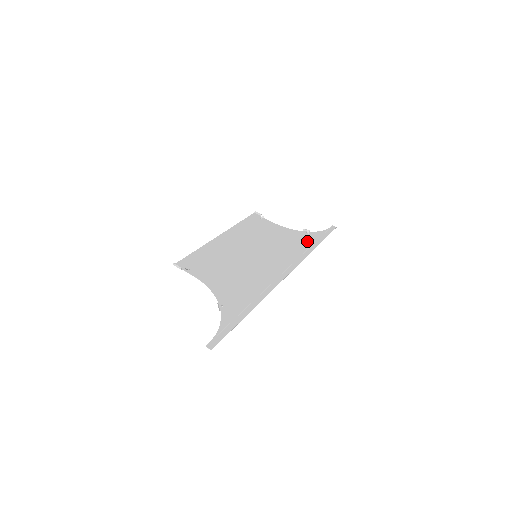
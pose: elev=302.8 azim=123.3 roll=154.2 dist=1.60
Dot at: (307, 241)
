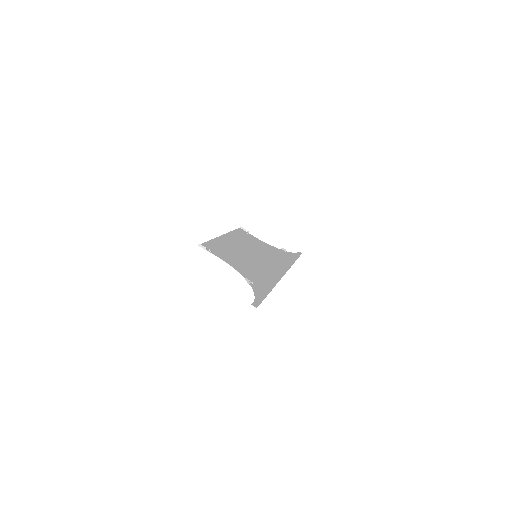
Dot at: (287, 256)
